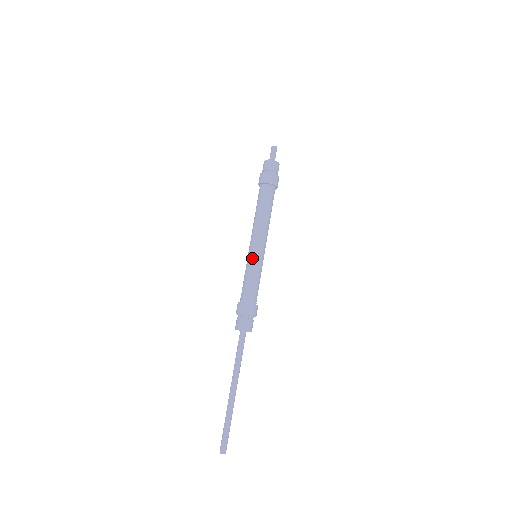
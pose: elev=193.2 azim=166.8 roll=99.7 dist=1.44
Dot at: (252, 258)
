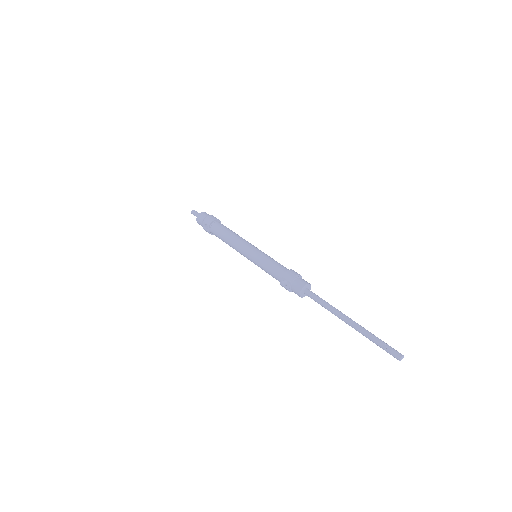
Dot at: (259, 252)
